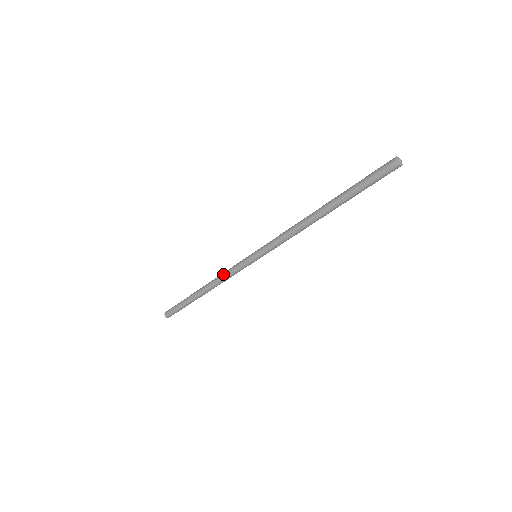
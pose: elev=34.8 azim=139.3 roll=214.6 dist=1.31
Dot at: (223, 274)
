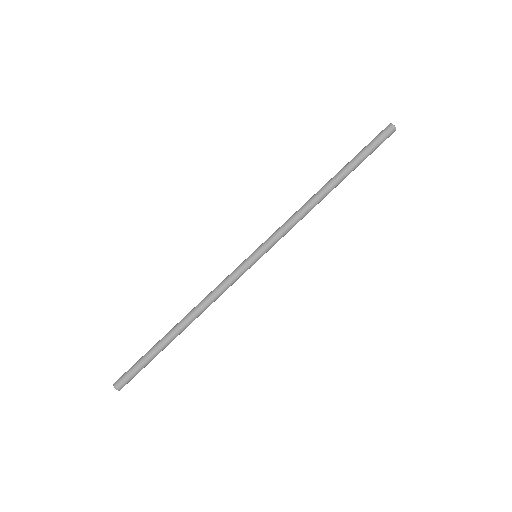
Dot at: (213, 290)
